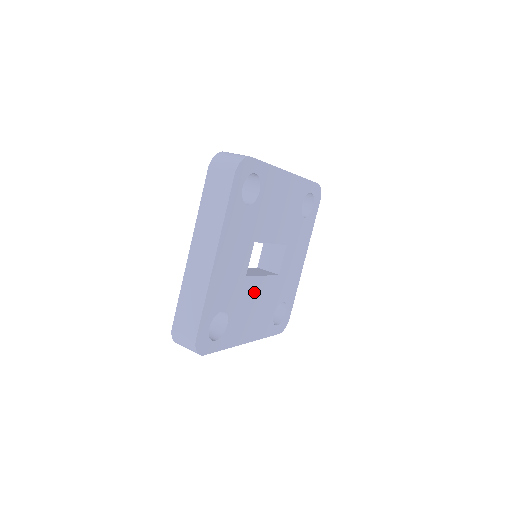
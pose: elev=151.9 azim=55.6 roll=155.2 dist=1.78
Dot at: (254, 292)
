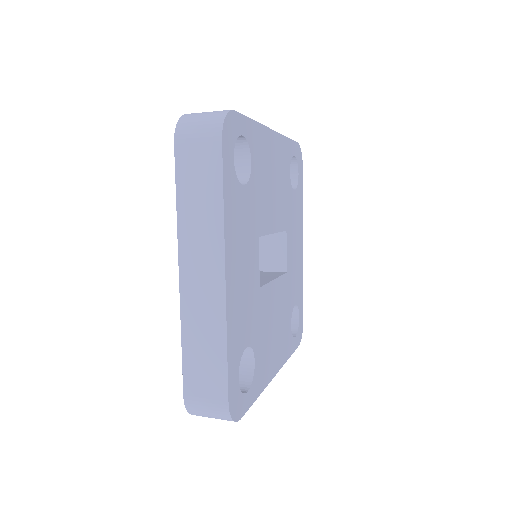
Dot at: (270, 305)
